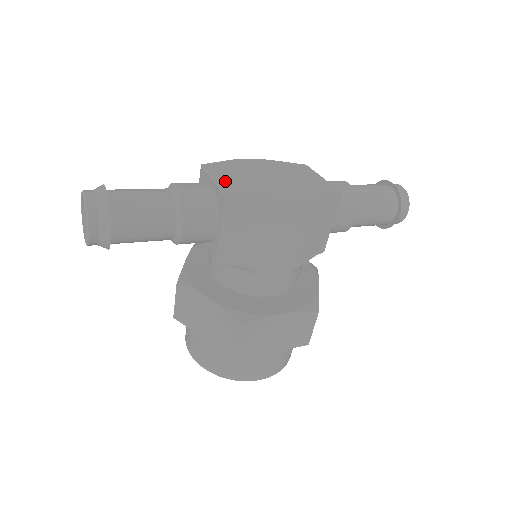
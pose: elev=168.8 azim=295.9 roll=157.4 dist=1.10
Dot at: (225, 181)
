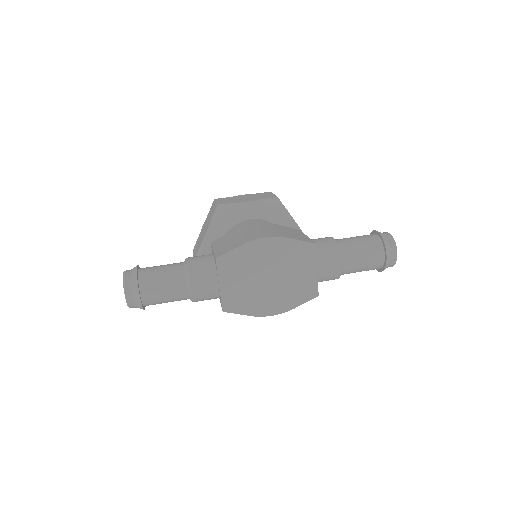
Dot at: (228, 288)
